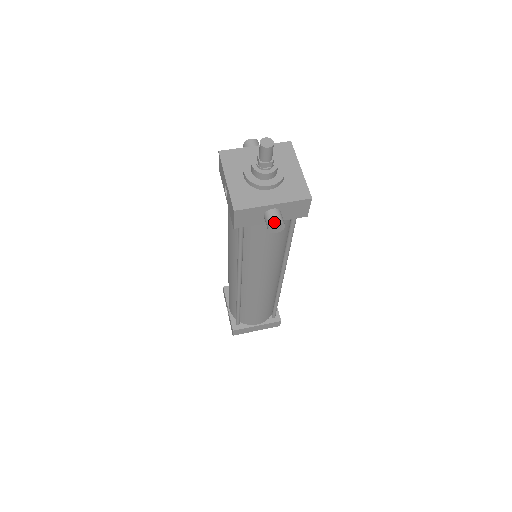
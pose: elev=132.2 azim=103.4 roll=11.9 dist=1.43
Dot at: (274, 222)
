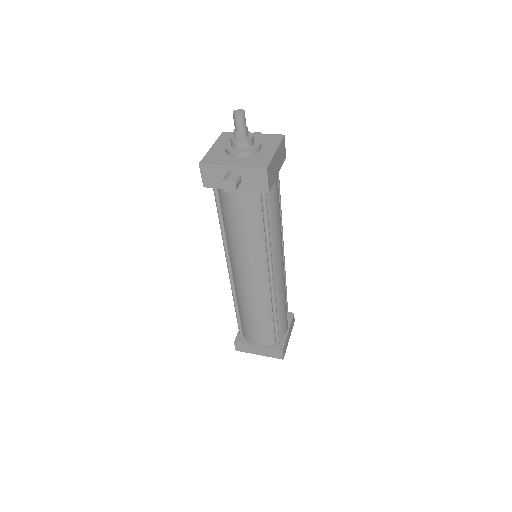
Dot at: (226, 179)
